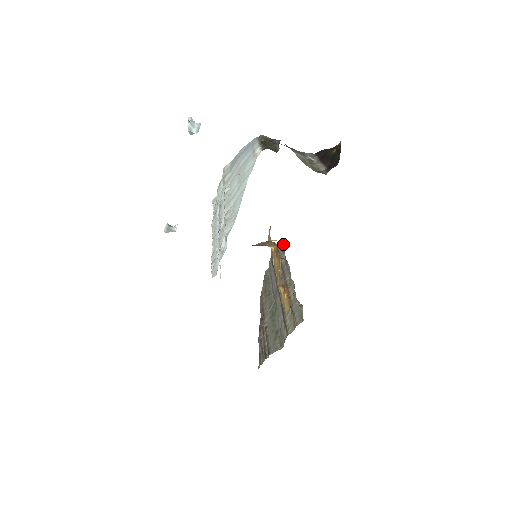
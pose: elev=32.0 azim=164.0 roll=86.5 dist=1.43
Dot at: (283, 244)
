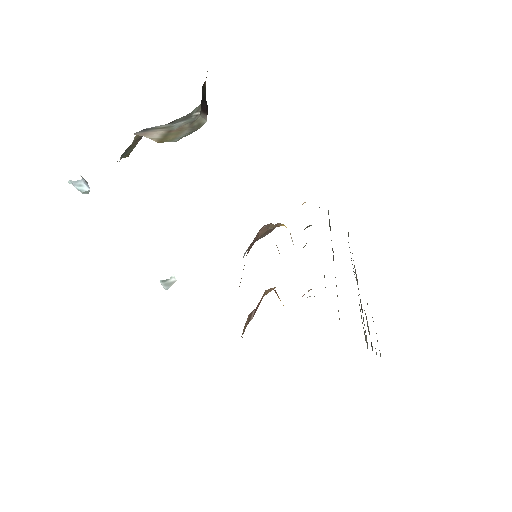
Dot at: occluded
